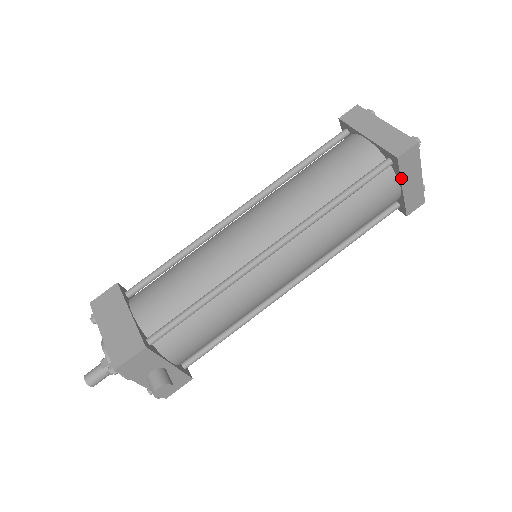
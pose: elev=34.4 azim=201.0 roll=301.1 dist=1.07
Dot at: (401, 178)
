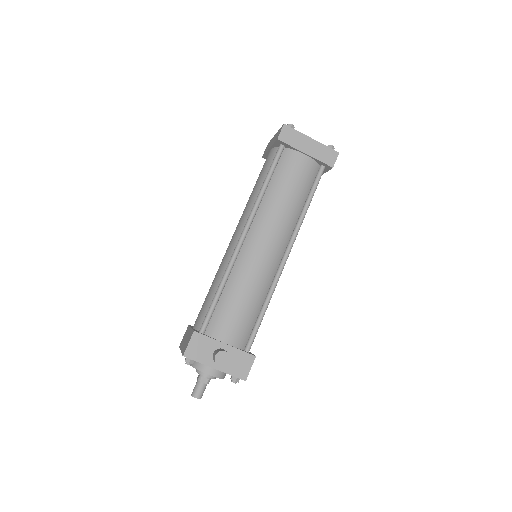
Dot at: (295, 148)
